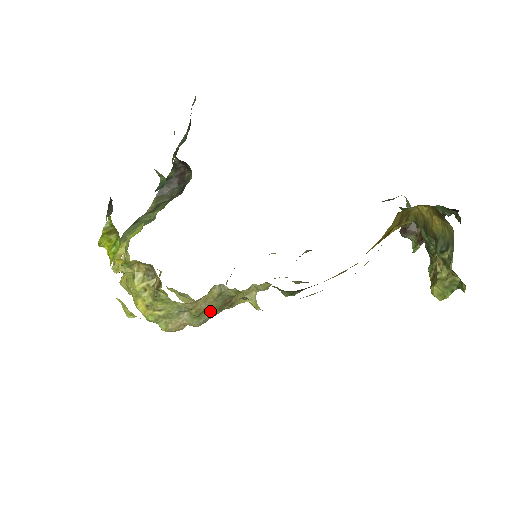
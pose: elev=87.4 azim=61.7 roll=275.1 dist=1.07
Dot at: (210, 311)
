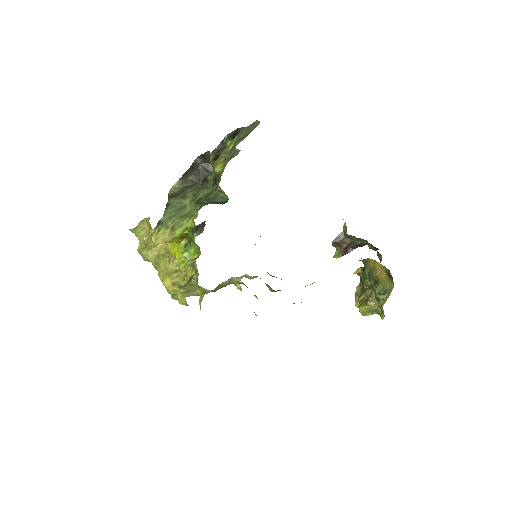
Dot at: (214, 291)
